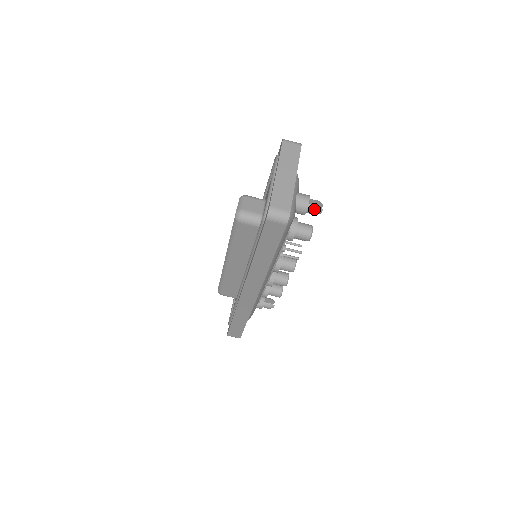
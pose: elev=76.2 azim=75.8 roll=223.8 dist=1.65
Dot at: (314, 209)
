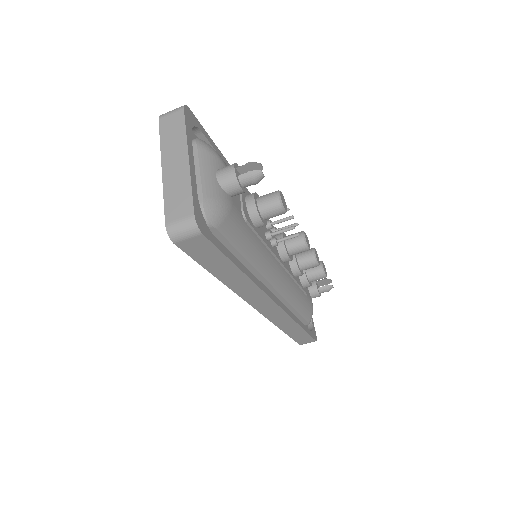
Dot at: (249, 178)
